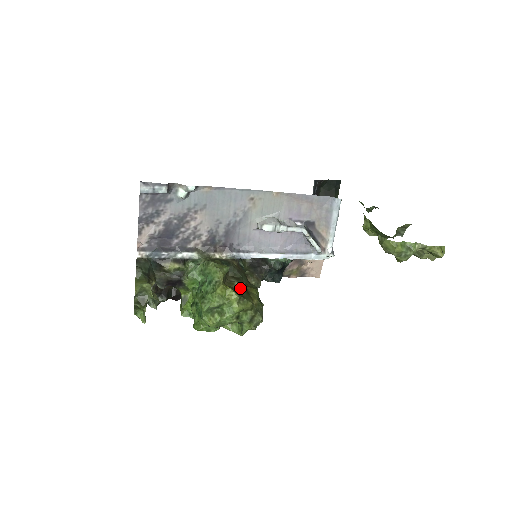
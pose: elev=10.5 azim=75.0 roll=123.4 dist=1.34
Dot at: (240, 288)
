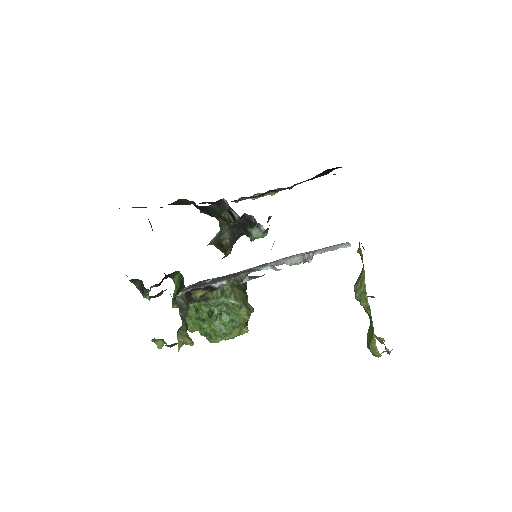
Dot at: occluded
